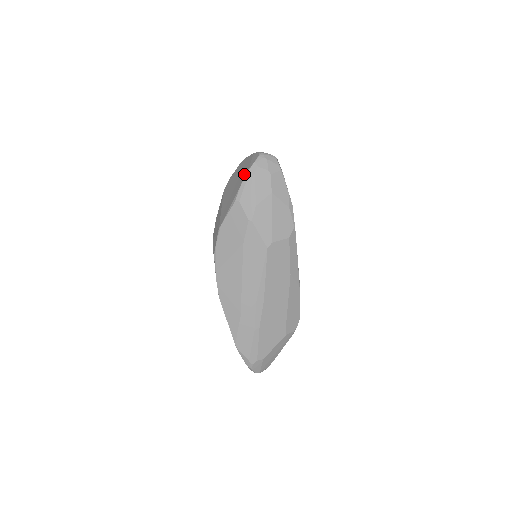
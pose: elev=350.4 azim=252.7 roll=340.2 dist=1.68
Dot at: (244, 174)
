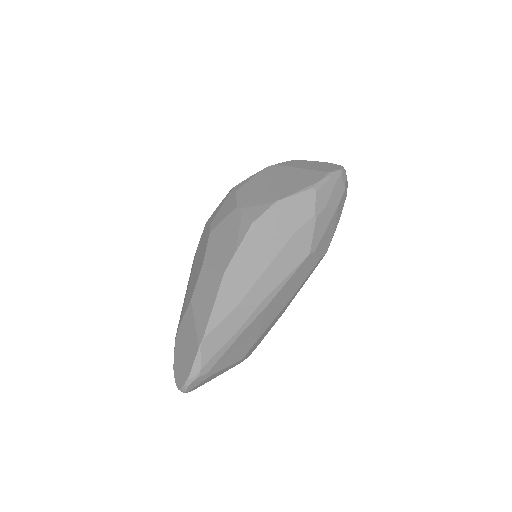
Dot at: (327, 172)
